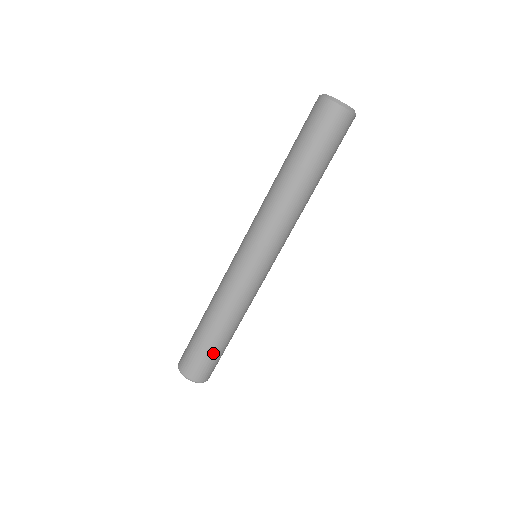
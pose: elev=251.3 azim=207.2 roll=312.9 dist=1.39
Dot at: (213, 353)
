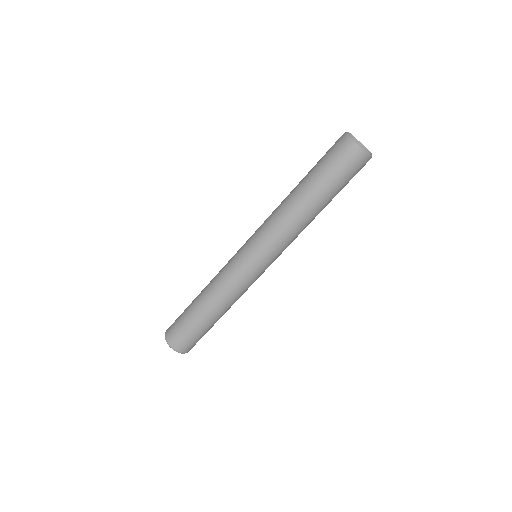
Dot at: (202, 332)
